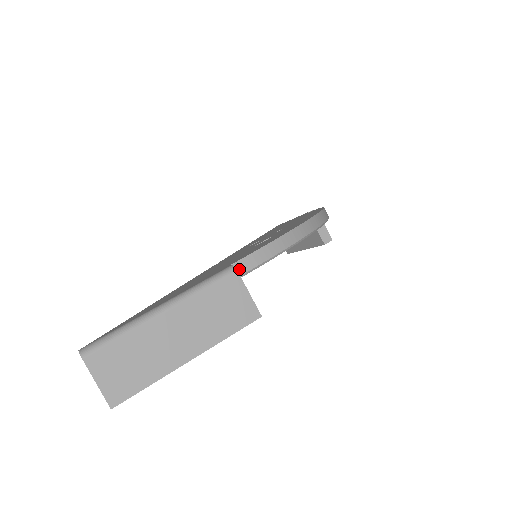
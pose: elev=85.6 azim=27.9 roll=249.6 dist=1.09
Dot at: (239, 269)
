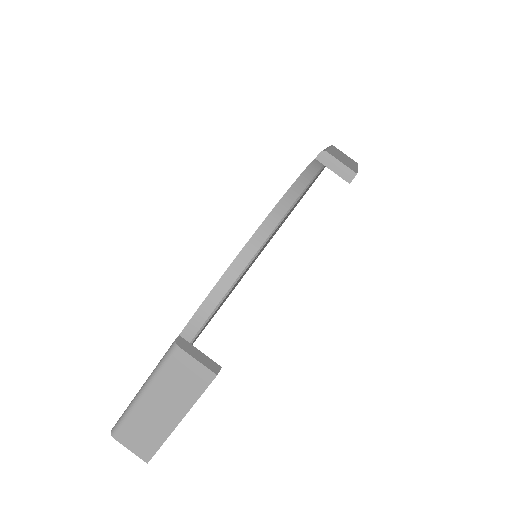
Dot at: (188, 335)
